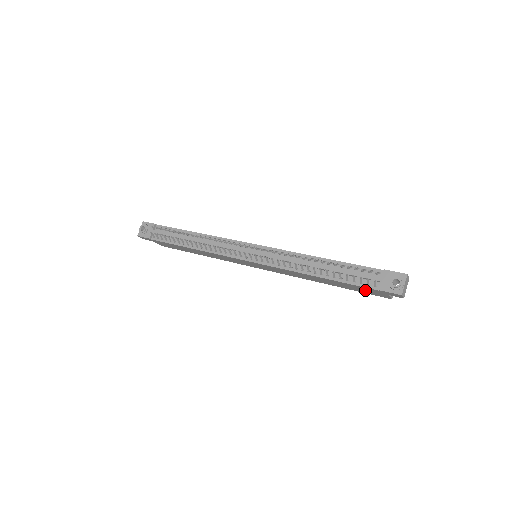
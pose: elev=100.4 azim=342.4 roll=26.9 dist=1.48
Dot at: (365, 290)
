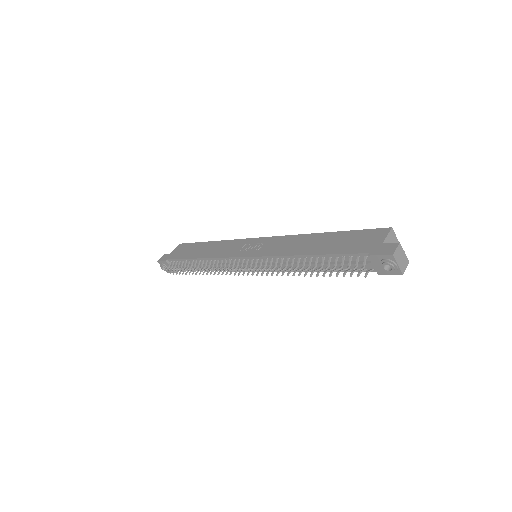
Dot at: occluded
